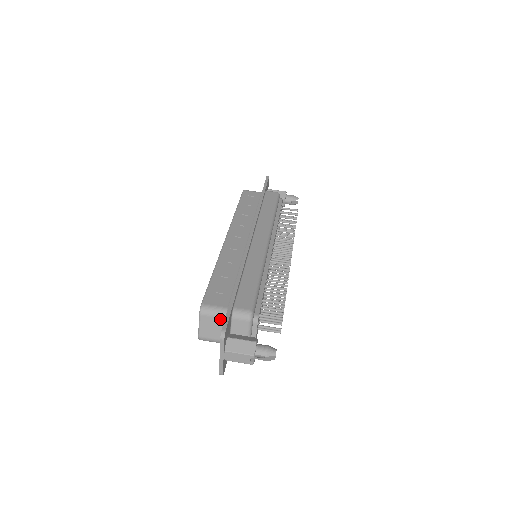
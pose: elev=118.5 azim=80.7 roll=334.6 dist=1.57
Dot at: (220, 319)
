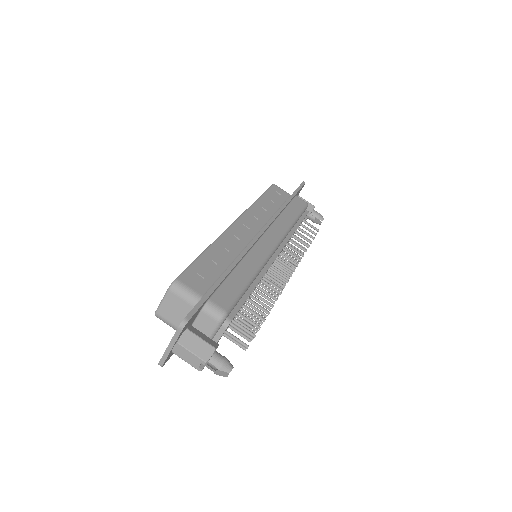
Dot at: (188, 304)
